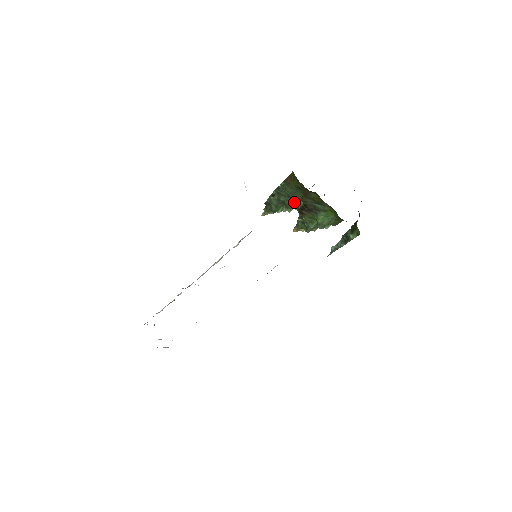
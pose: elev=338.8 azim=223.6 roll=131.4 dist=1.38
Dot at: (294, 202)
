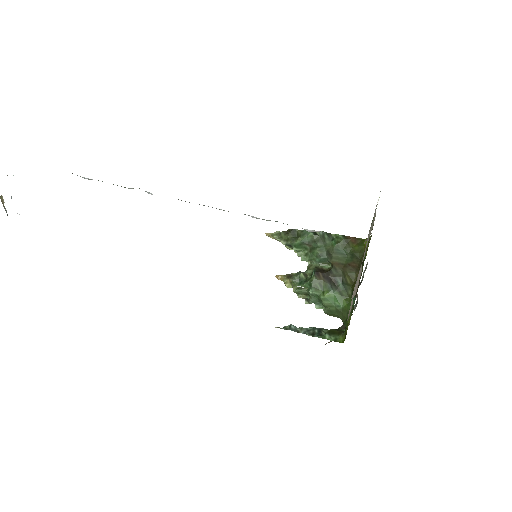
Dot at: (323, 258)
